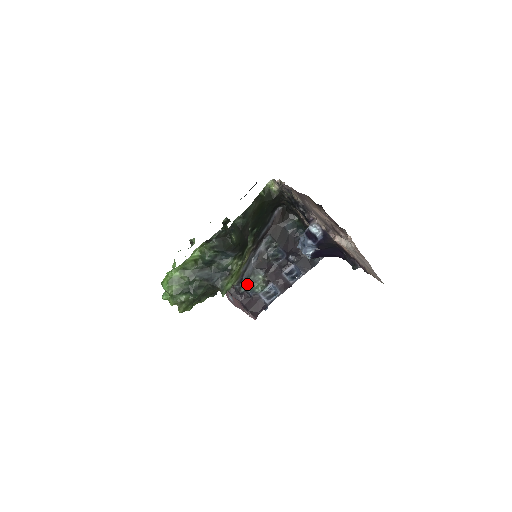
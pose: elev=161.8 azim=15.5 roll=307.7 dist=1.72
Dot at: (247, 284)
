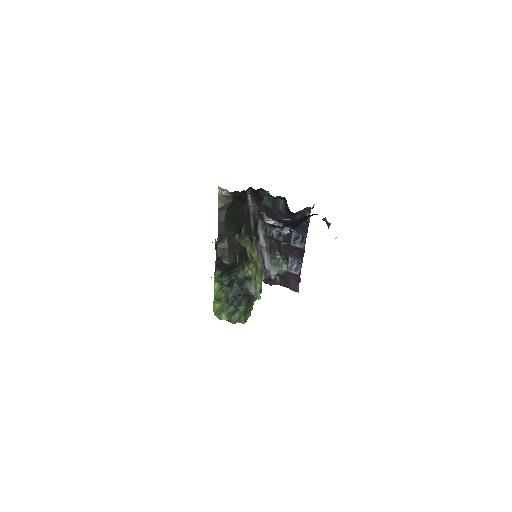
Dot at: (273, 270)
